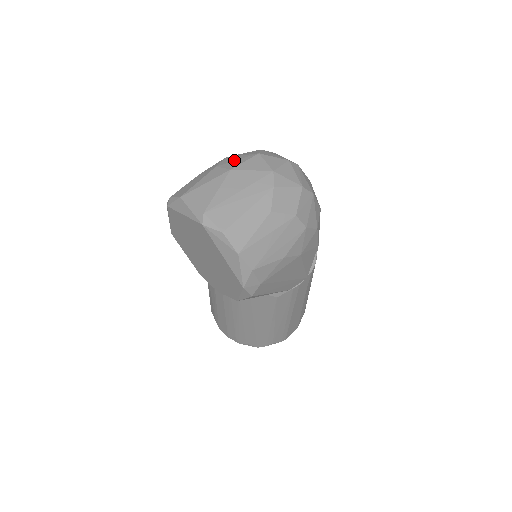
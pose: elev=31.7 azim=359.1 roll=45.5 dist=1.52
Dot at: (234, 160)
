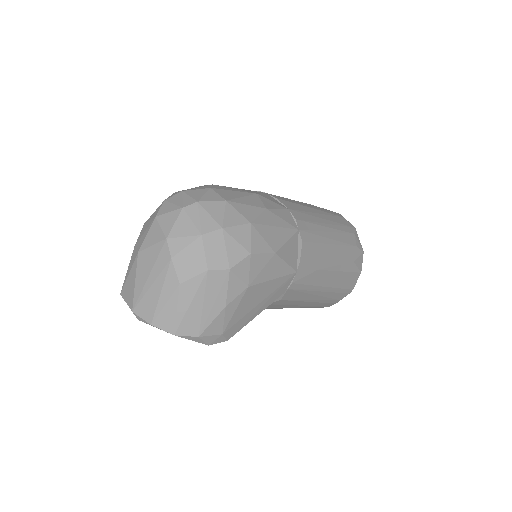
Dot at: (143, 233)
